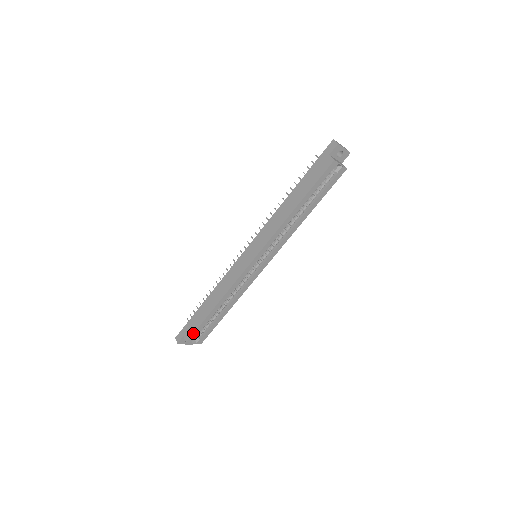
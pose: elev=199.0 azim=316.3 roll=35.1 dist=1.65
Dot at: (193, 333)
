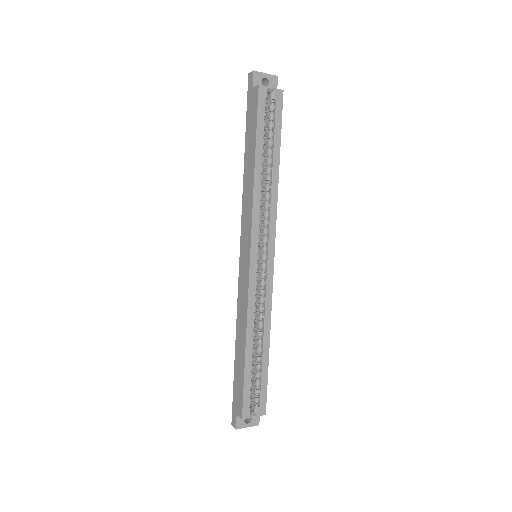
Dot at: (242, 400)
